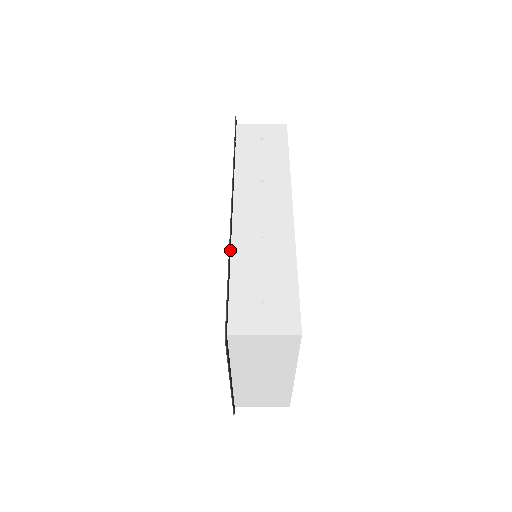
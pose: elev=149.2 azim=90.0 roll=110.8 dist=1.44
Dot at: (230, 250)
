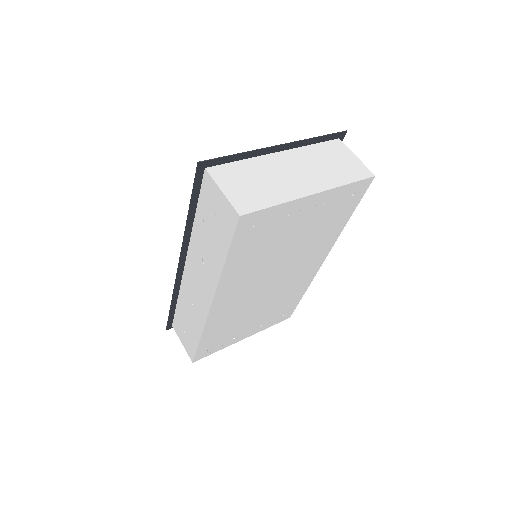
Dot at: (179, 290)
